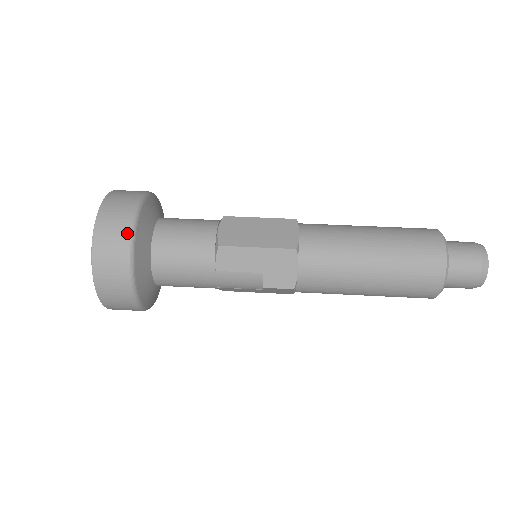
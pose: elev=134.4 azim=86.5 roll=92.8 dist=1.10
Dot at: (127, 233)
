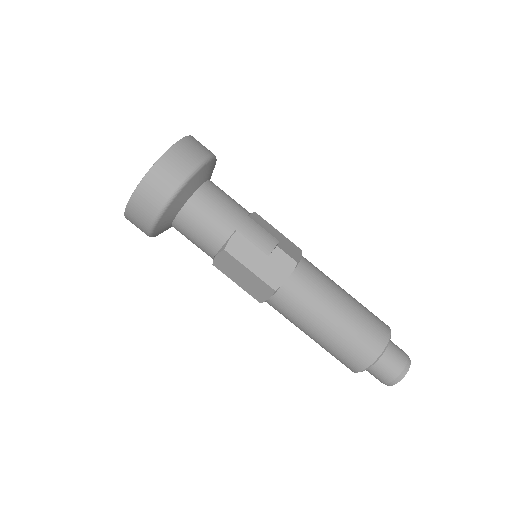
Dot at: occluded
